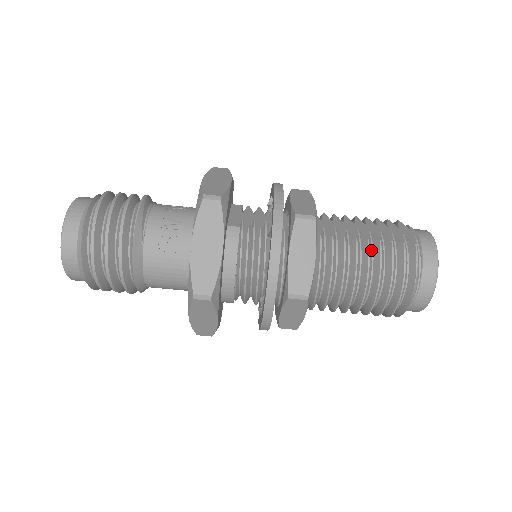
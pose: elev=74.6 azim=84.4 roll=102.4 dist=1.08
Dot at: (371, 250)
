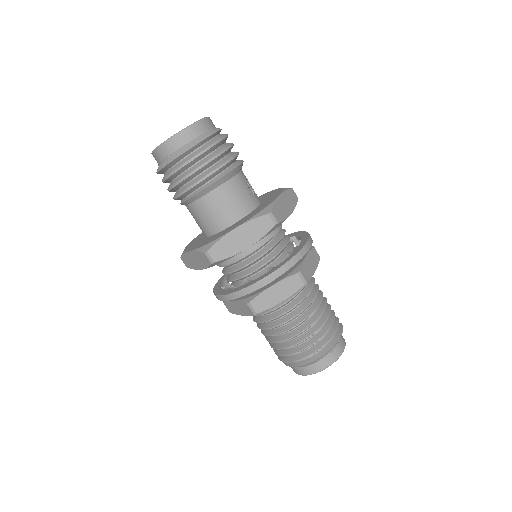
Dot at: occluded
